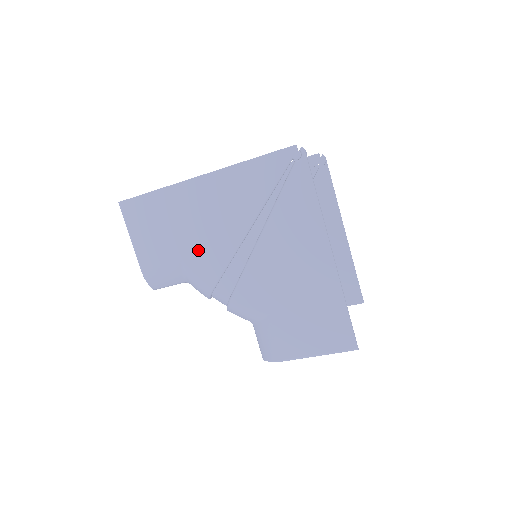
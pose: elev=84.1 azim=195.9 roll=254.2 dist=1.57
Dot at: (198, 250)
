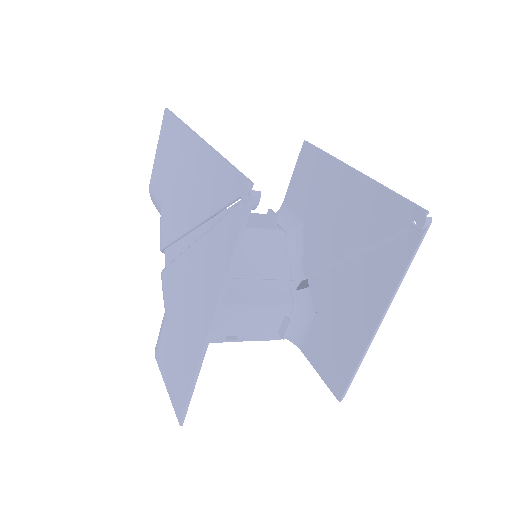
Dot at: (170, 205)
